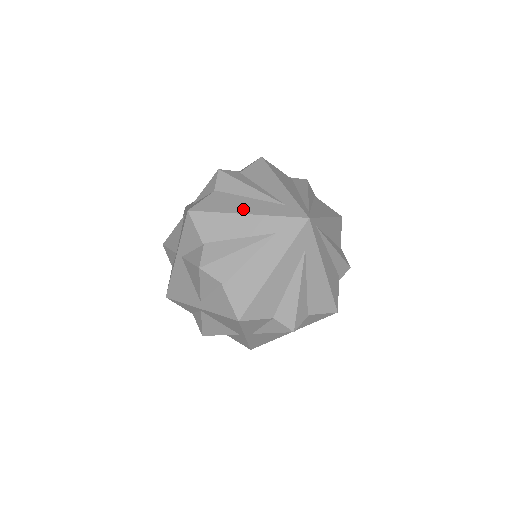
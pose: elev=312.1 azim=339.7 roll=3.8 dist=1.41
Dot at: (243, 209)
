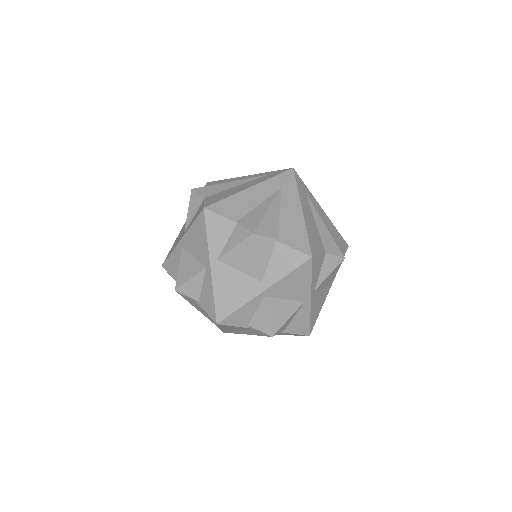
Dot at: (243, 188)
